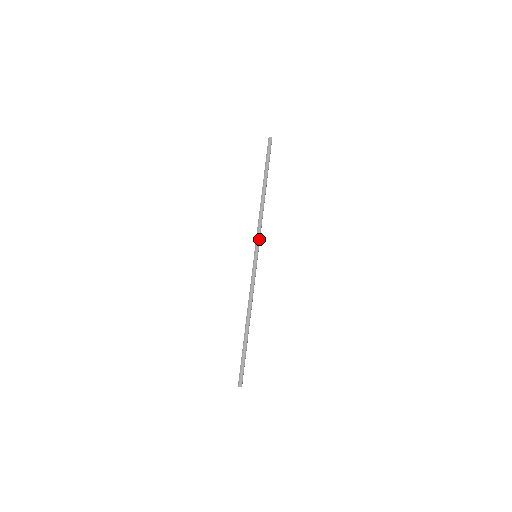
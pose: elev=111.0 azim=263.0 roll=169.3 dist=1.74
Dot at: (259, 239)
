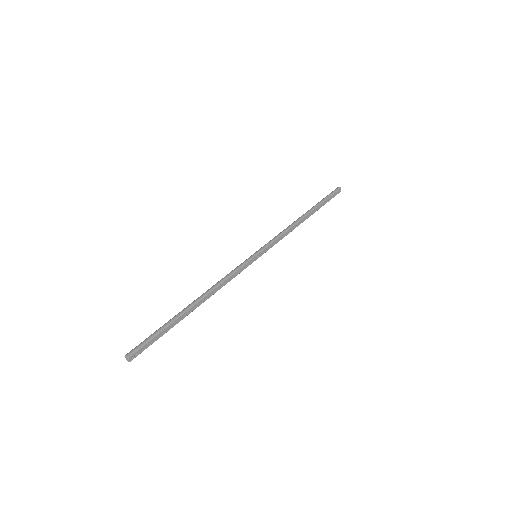
Dot at: (270, 243)
